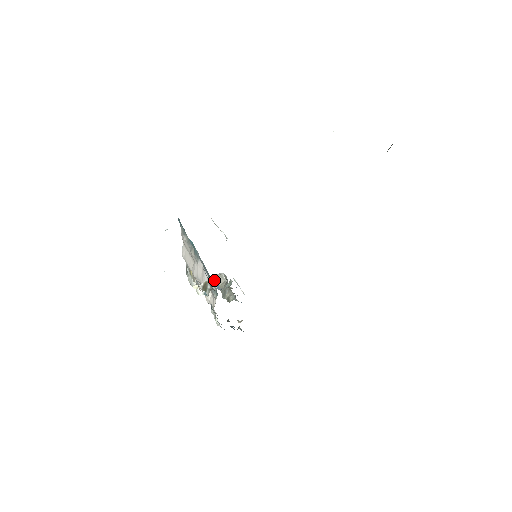
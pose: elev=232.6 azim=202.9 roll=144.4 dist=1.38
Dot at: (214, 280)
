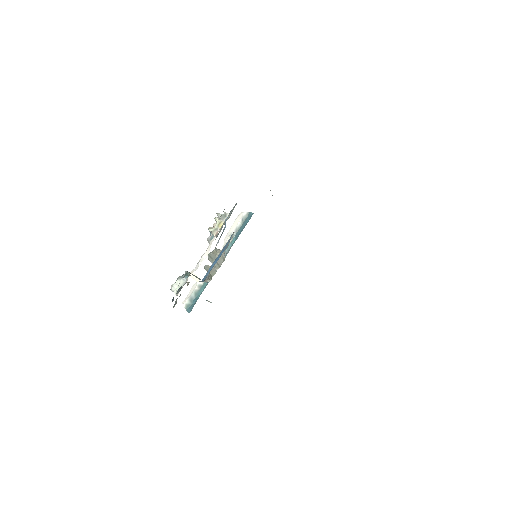
Dot at: (219, 249)
